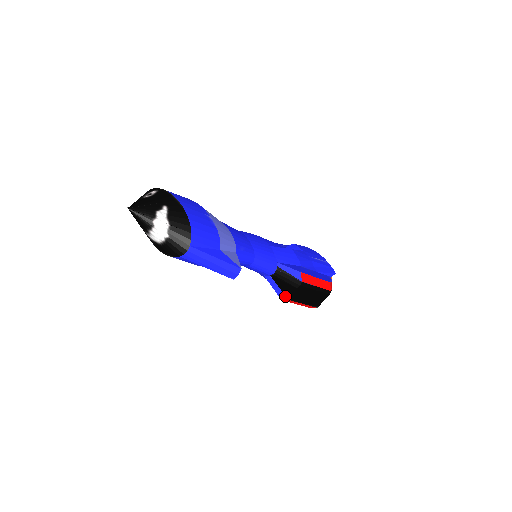
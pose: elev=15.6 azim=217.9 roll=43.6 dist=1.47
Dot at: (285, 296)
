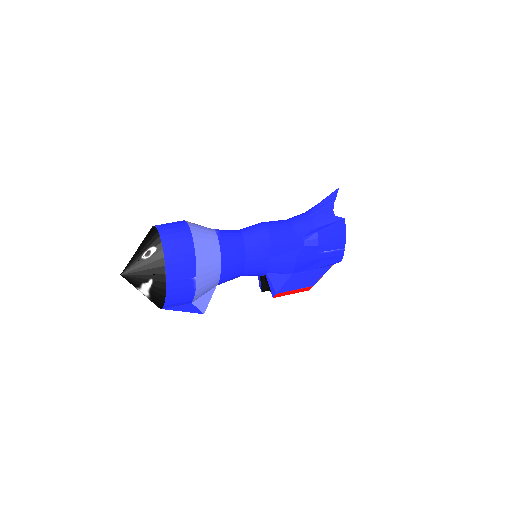
Dot at: (261, 289)
